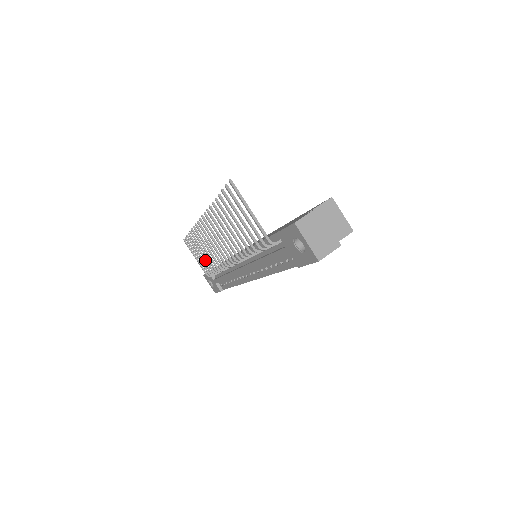
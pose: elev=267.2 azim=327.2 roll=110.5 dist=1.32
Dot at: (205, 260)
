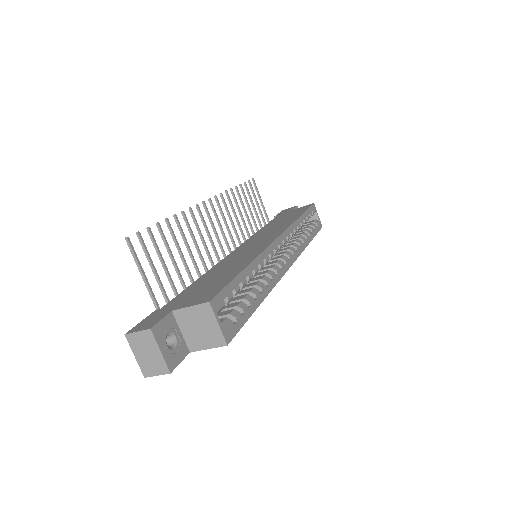
Dot at: (251, 217)
